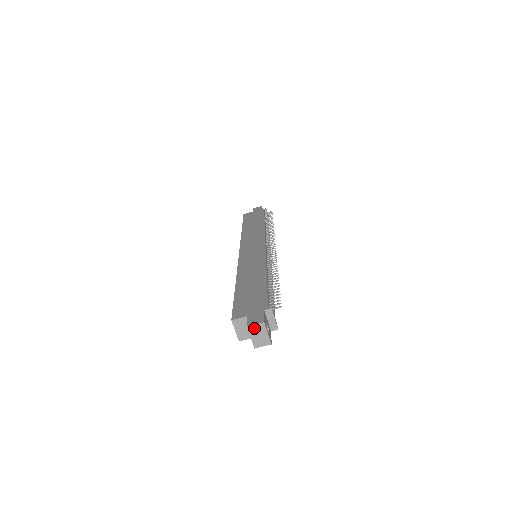
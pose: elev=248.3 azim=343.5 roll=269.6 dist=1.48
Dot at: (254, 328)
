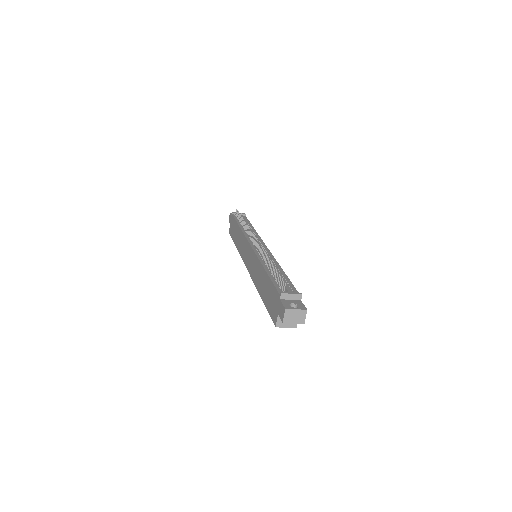
Dot at: (286, 318)
